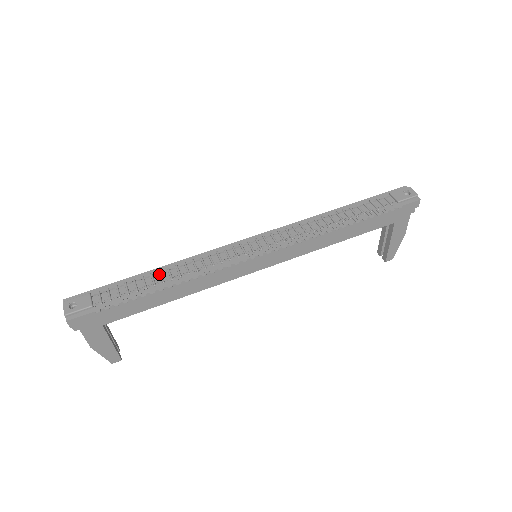
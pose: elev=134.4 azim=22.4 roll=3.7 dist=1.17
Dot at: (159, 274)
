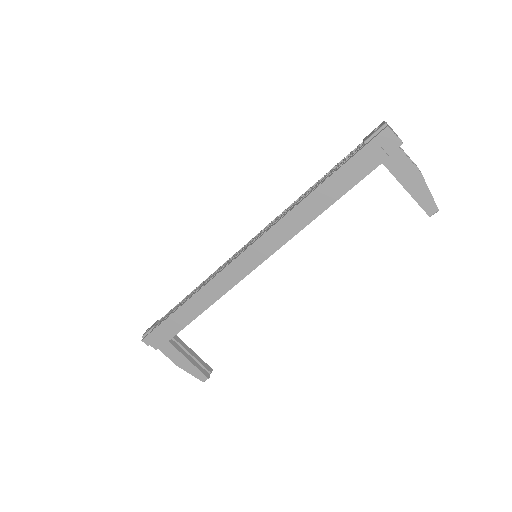
Dot at: occluded
